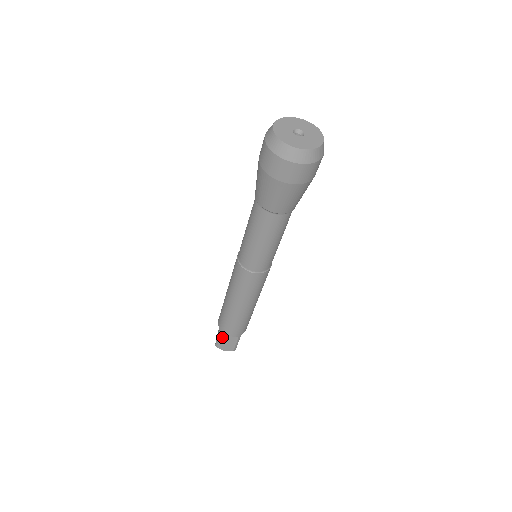
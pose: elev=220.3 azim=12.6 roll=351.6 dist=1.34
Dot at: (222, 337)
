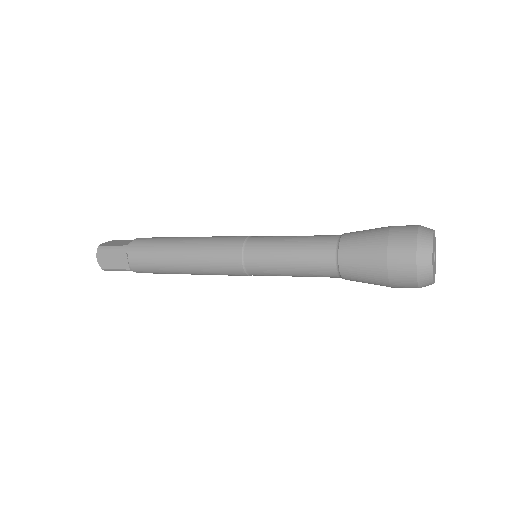
Dot at: (126, 270)
